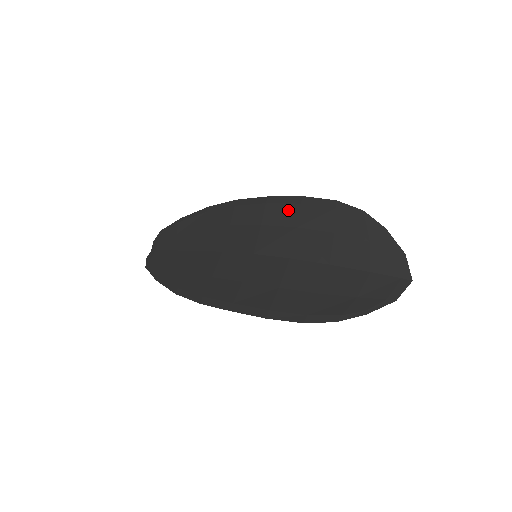
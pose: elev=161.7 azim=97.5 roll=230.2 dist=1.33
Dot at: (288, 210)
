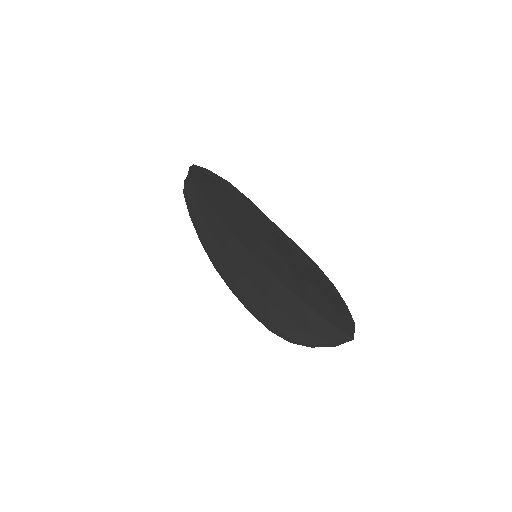
Dot at: (282, 245)
